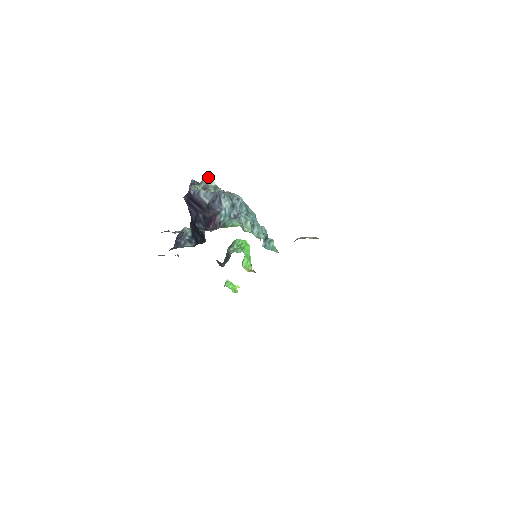
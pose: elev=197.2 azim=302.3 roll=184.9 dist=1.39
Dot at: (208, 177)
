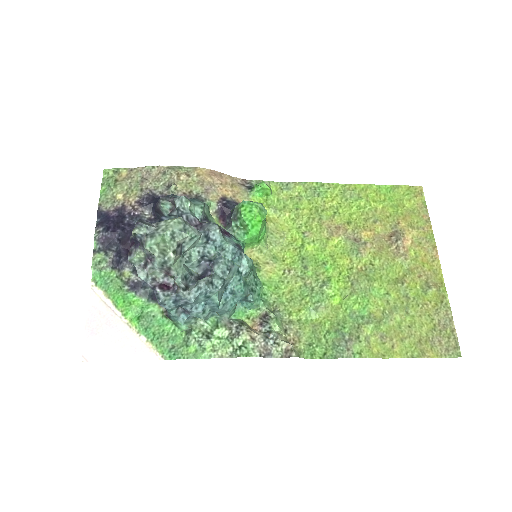
Dot at: occluded
